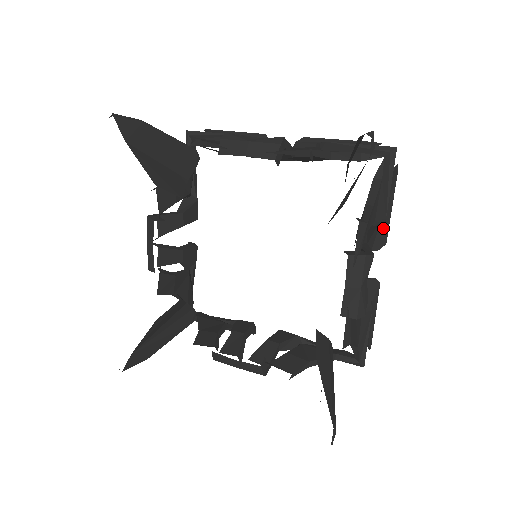
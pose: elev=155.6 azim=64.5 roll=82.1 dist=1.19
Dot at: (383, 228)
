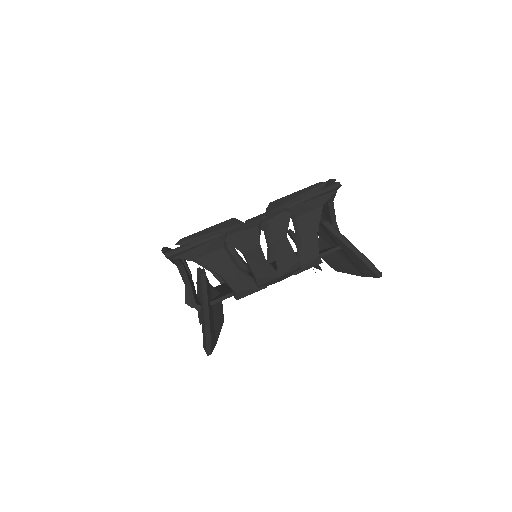
Dot at: occluded
